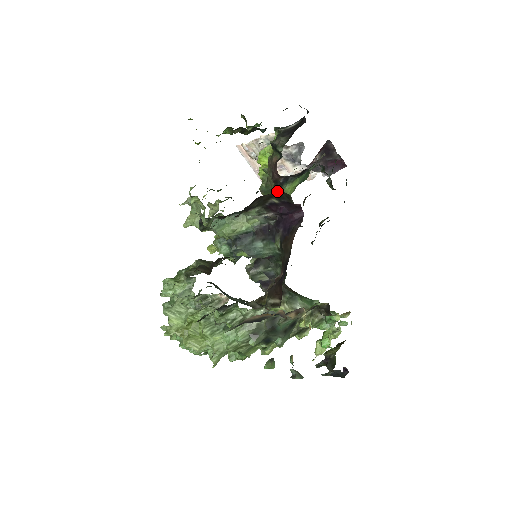
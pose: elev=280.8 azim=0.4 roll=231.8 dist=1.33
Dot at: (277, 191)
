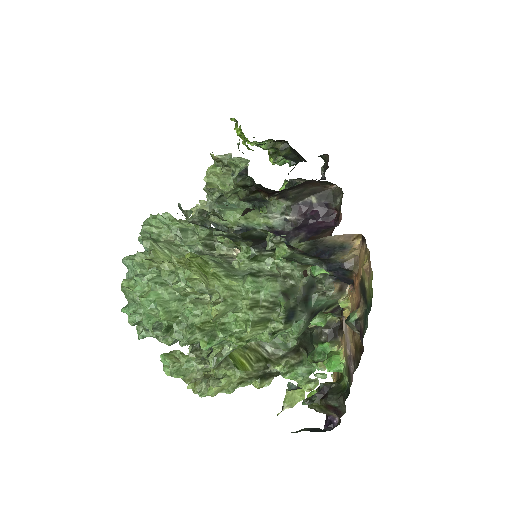
Dot at: occluded
